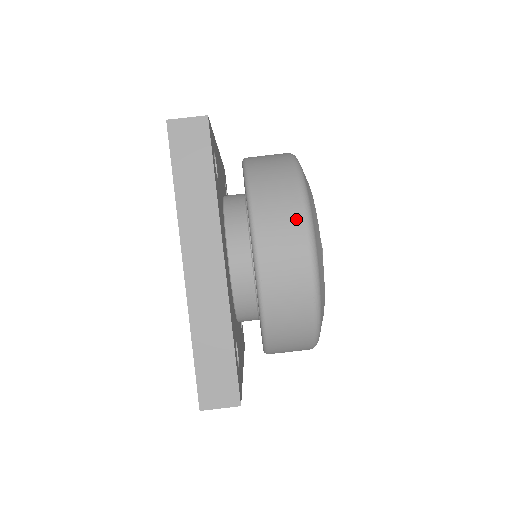
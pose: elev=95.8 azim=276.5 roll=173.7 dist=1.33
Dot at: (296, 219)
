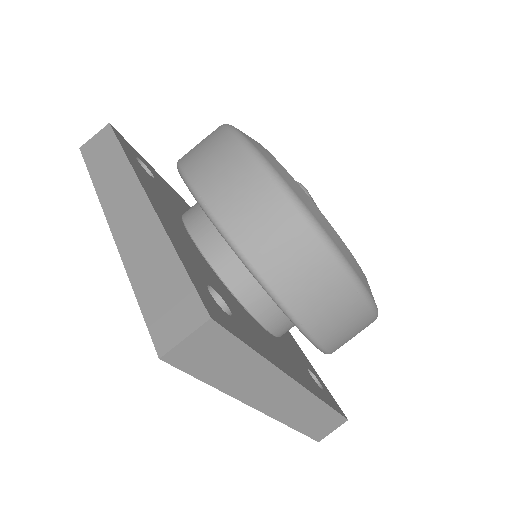
Dot at: (217, 136)
